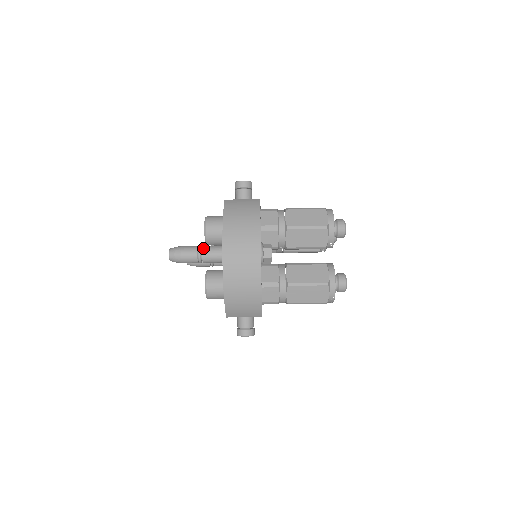
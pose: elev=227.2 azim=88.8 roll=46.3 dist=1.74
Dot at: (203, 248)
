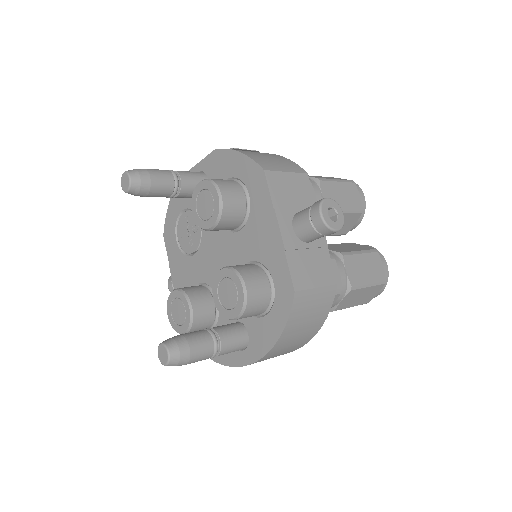
Dot at: (221, 352)
